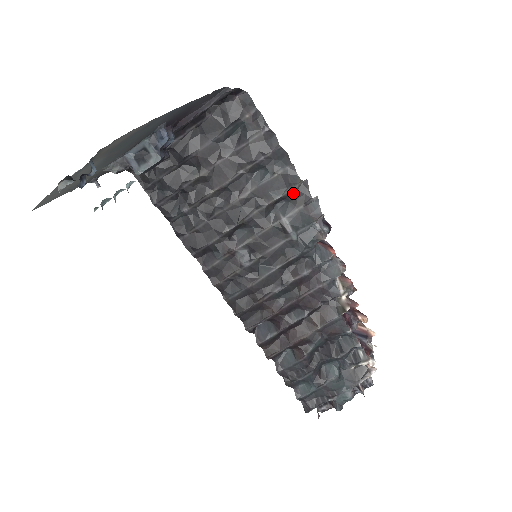
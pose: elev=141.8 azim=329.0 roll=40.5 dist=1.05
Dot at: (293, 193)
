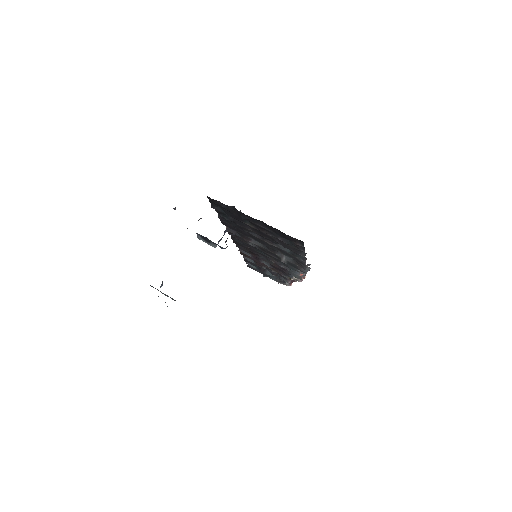
Dot at: (297, 262)
